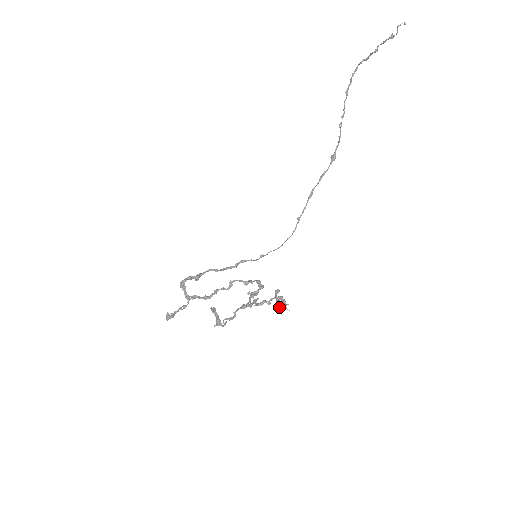
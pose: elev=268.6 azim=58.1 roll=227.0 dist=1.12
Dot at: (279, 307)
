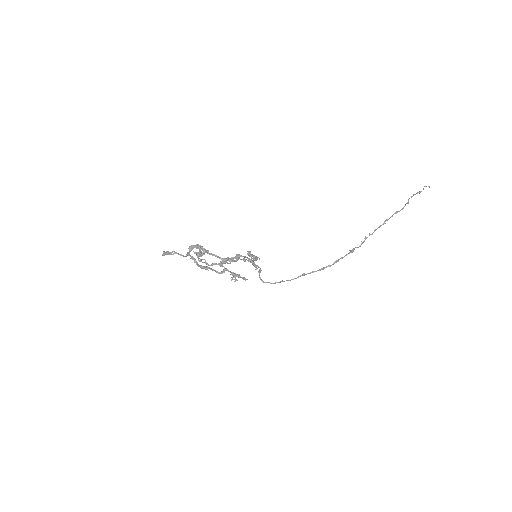
Dot at: (250, 252)
